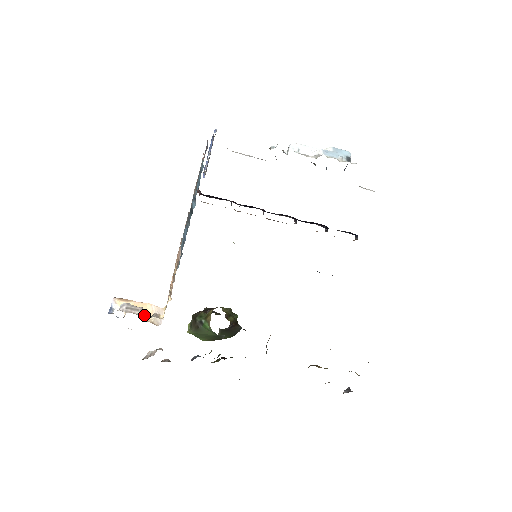
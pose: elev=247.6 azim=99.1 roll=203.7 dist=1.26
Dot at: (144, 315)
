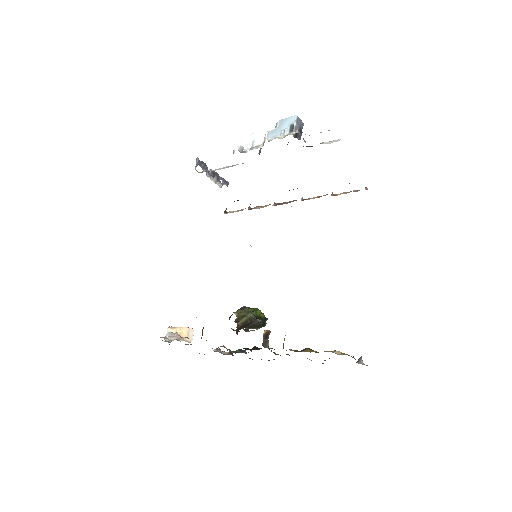
Dot at: (177, 339)
